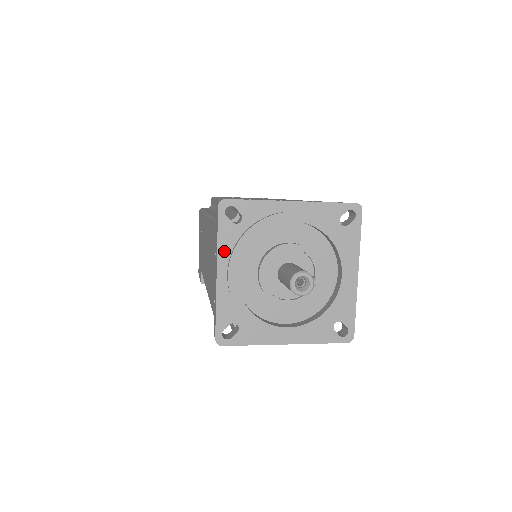
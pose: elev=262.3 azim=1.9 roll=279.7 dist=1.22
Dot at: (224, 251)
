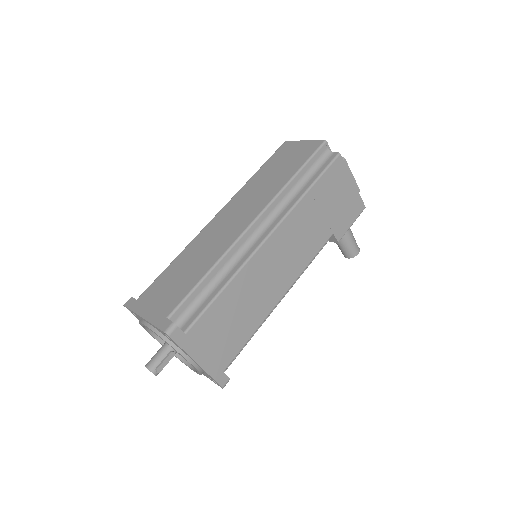
Dot at: occluded
